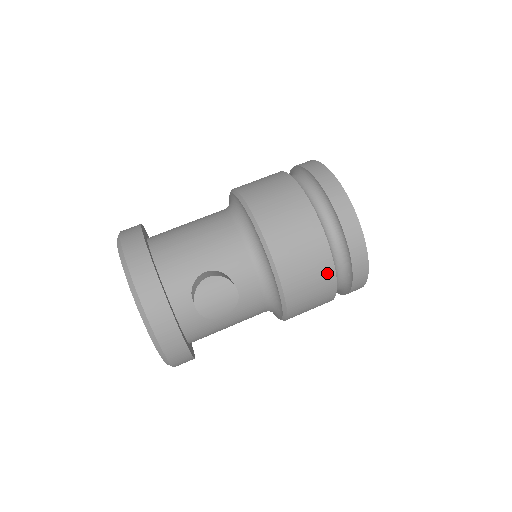
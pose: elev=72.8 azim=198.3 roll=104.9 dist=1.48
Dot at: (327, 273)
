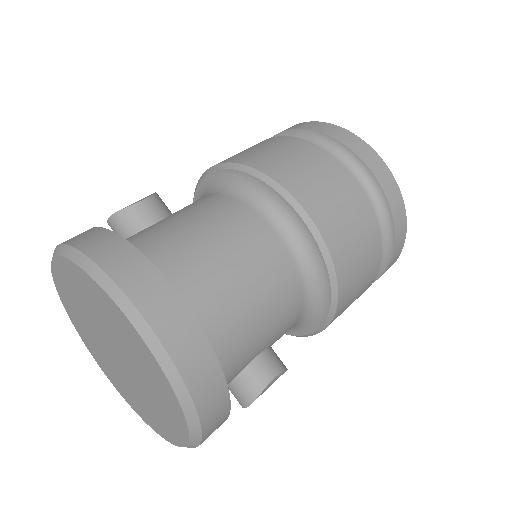
Dot at: occluded
